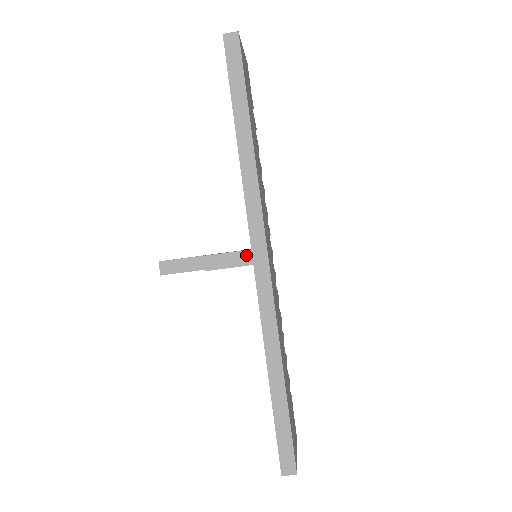
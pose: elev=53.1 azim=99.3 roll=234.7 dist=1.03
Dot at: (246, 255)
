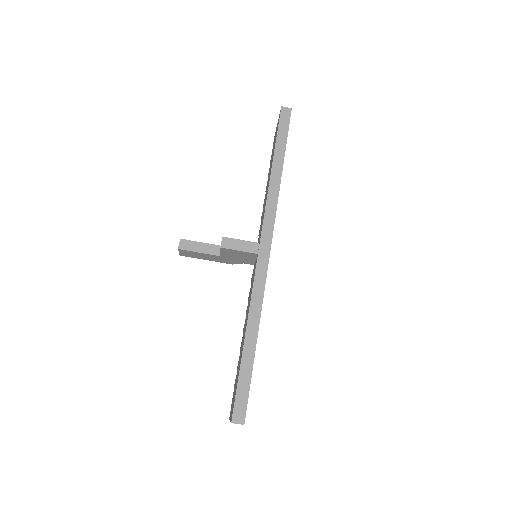
Dot at: (254, 245)
